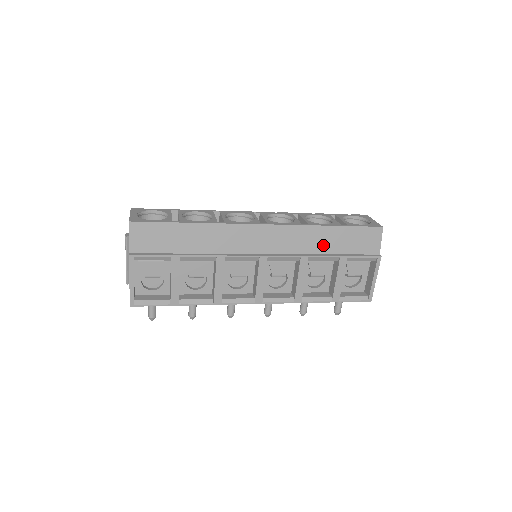
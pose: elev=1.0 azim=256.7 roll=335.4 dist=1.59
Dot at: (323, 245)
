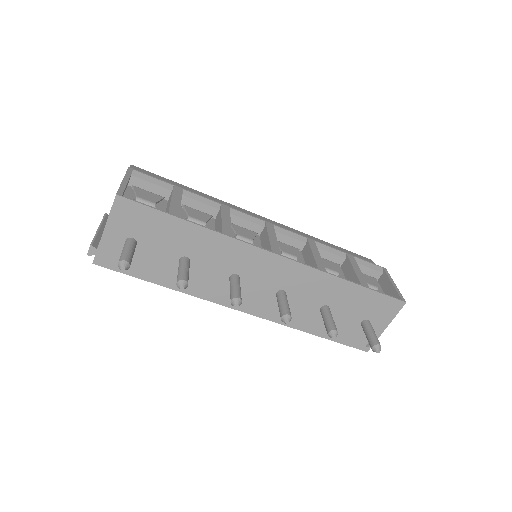
Dot at: occluded
